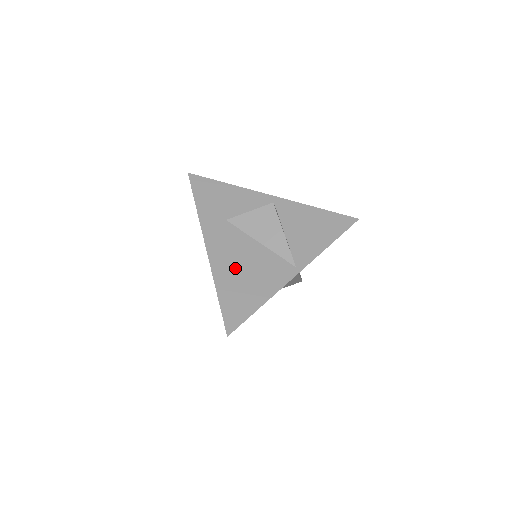
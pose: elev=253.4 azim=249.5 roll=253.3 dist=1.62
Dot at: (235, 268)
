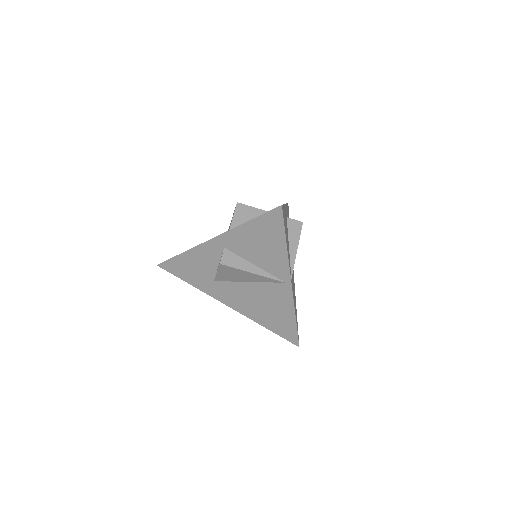
Dot at: (256, 308)
